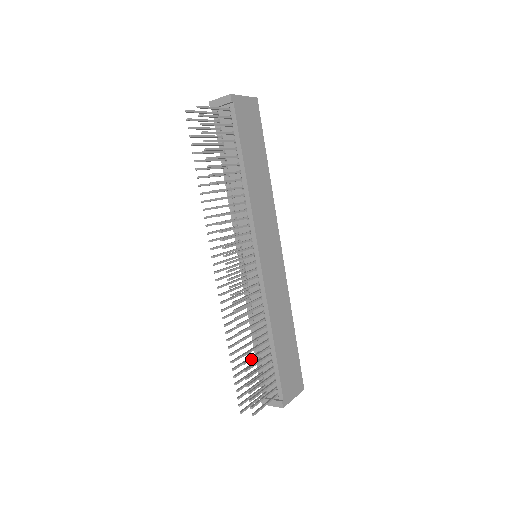
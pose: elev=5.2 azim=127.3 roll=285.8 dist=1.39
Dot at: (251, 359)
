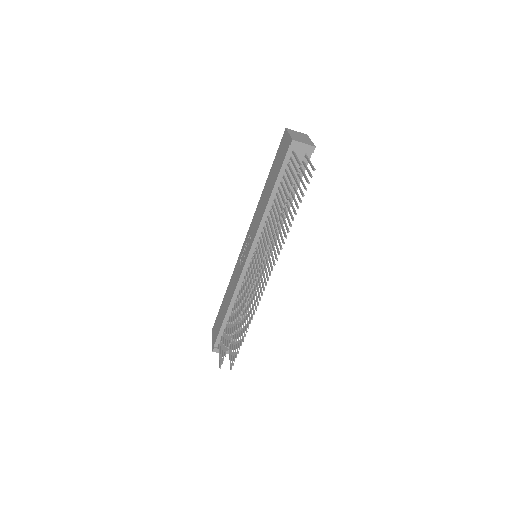
Dot at: occluded
